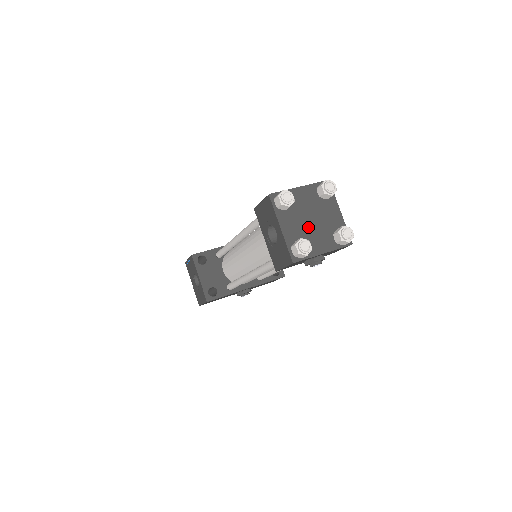
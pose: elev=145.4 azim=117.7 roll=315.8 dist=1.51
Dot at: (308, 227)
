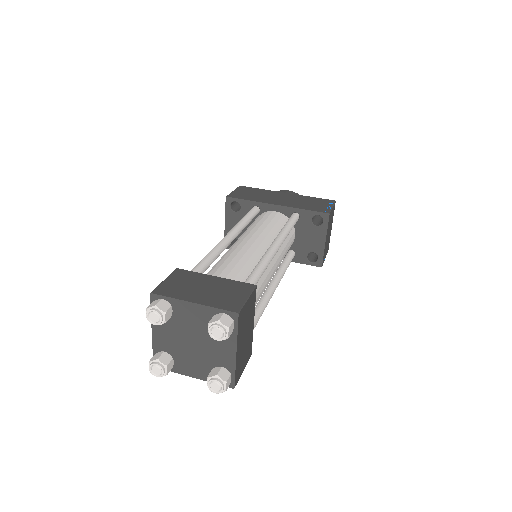
Dot at: (185, 346)
